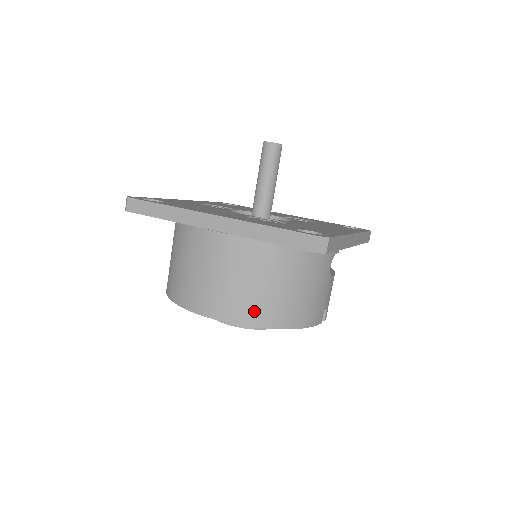
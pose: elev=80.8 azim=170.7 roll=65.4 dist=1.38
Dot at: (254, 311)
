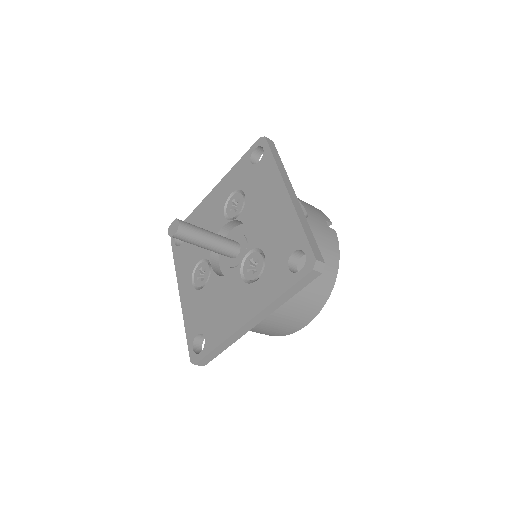
Dot at: (319, 298)
